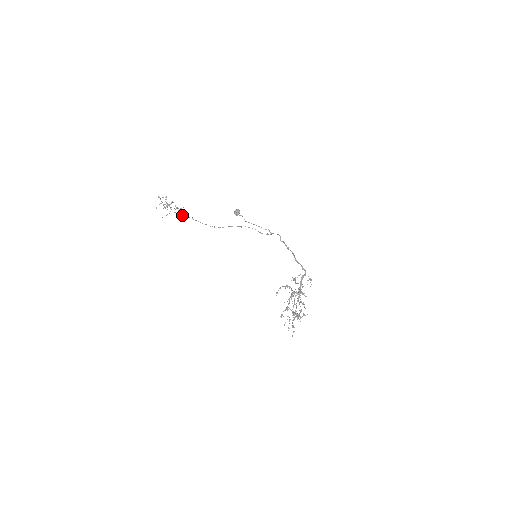
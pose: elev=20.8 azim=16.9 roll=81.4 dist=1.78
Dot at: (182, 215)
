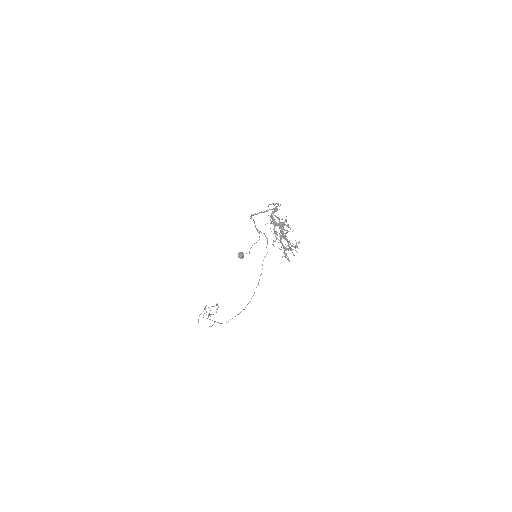
Dot at: occluded
